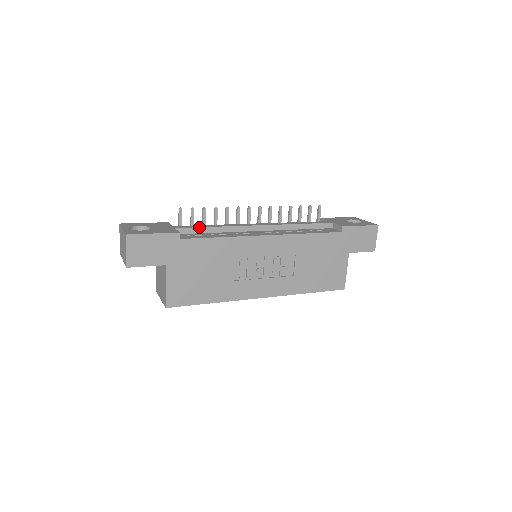
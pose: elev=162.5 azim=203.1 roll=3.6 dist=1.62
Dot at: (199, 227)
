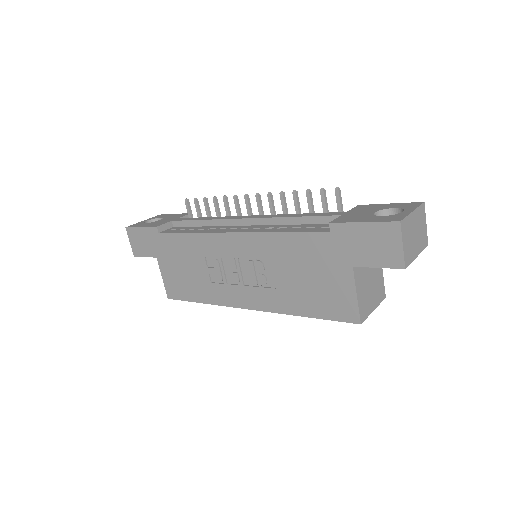
Dot at: (189, 220)
